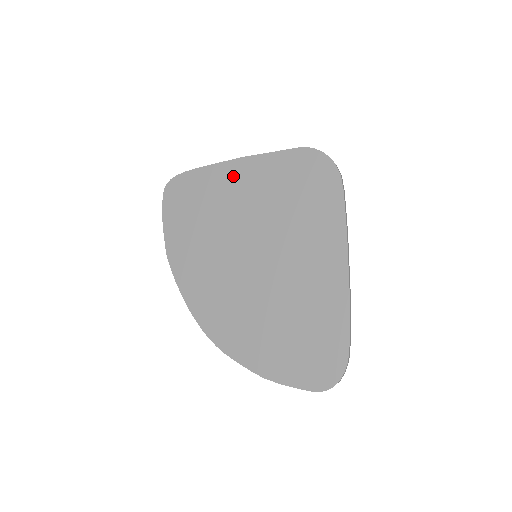
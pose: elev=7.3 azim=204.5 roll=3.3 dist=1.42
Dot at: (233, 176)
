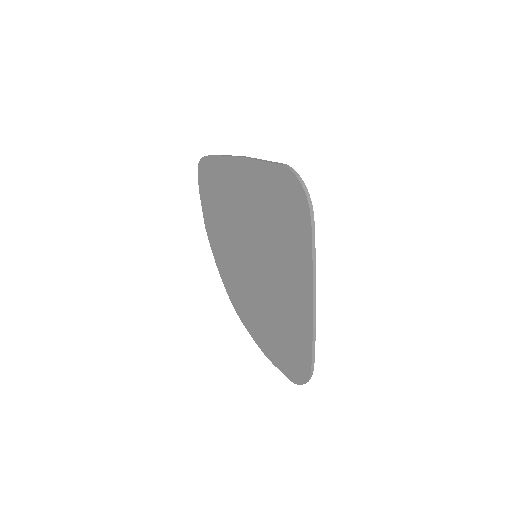
Dot at: (237, 174)
